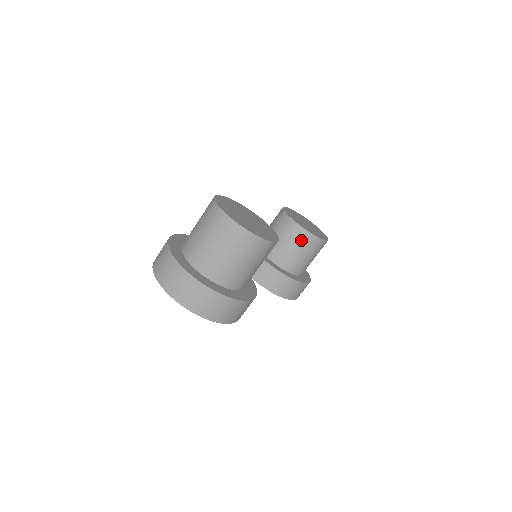
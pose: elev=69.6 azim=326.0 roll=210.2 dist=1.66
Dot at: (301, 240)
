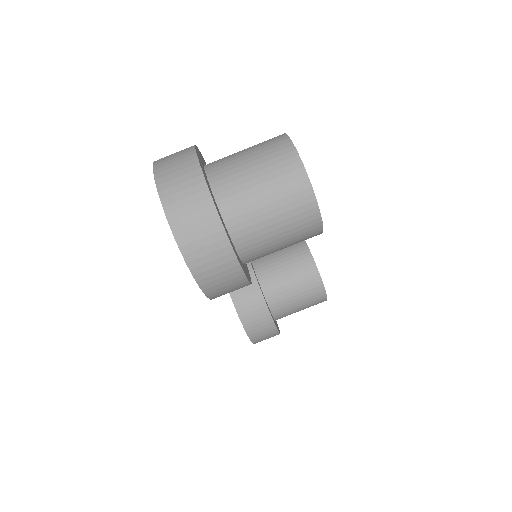
Dot at: (306, 277)
